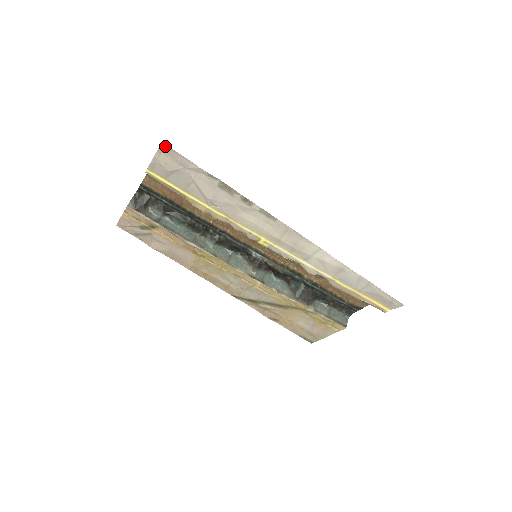
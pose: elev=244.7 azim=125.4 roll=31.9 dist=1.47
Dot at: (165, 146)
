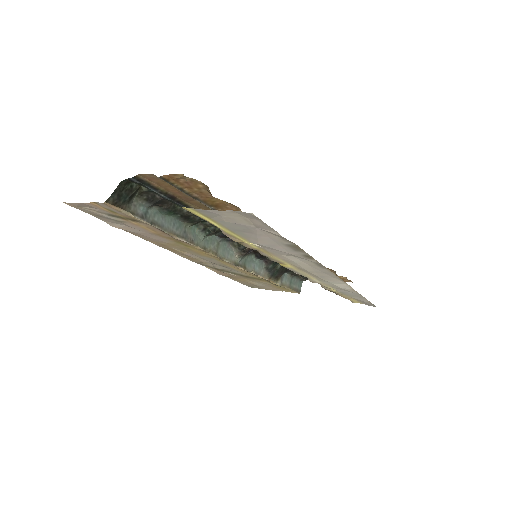
Dot at: (252, 215)
